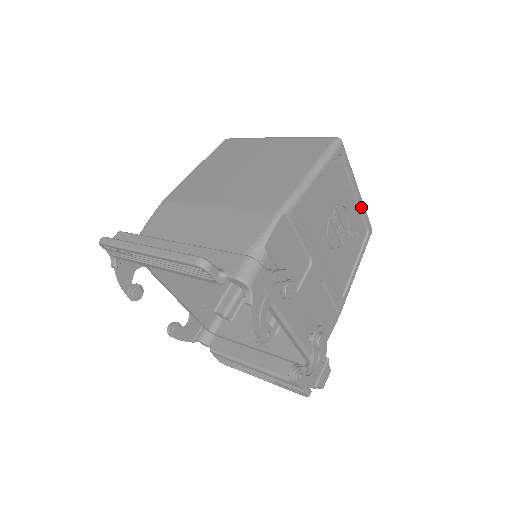
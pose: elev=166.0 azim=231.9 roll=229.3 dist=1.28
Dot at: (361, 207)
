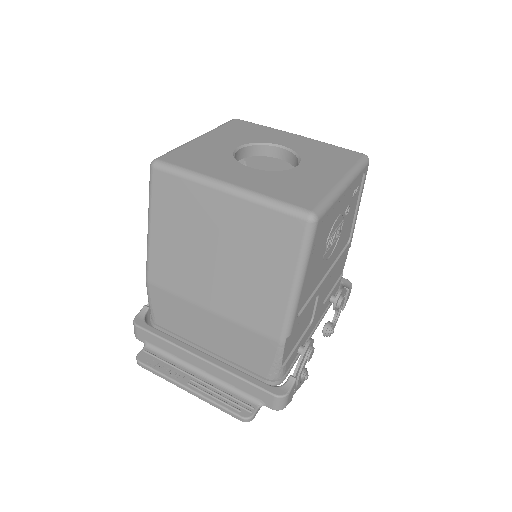
Dot at: (353, 184)
